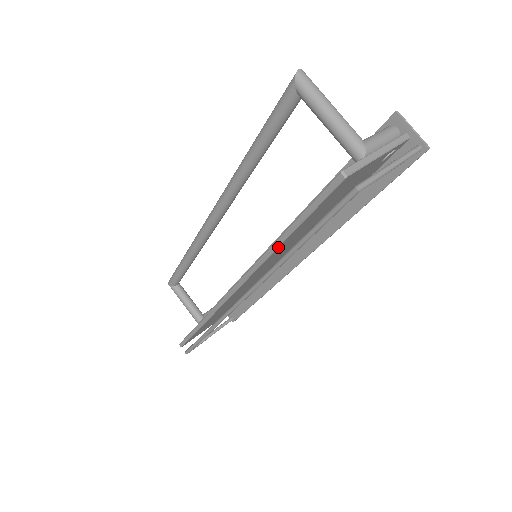
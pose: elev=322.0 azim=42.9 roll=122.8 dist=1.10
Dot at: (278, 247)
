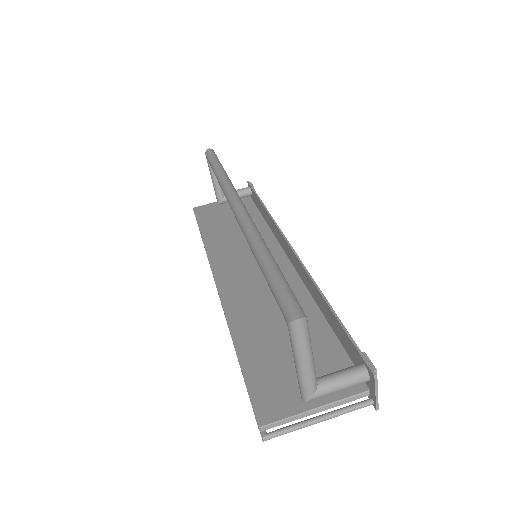
Dot at: (233, 343)
